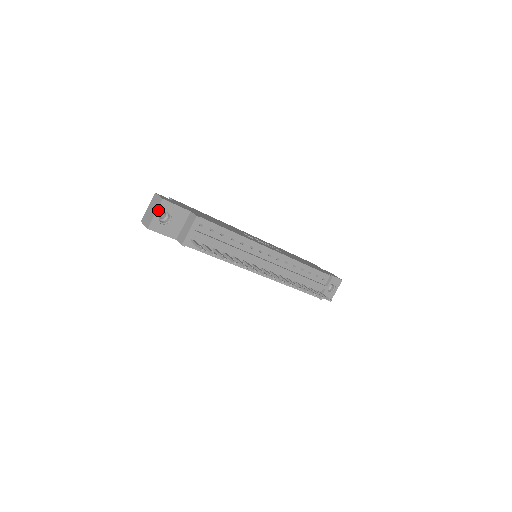
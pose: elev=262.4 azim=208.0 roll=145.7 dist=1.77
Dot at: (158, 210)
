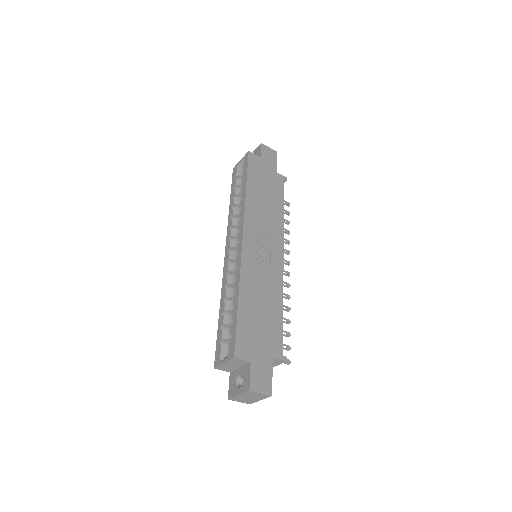
Dot at: (263, 398)
